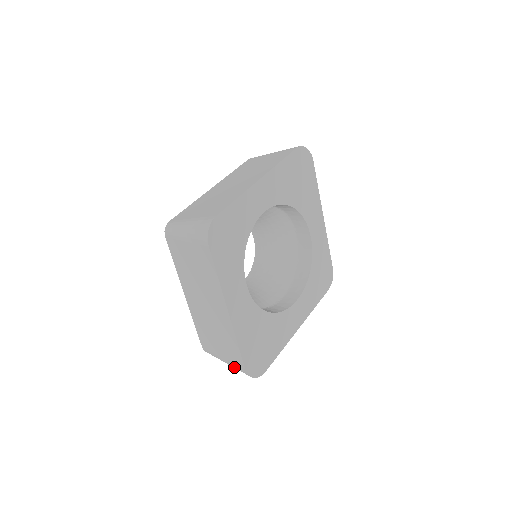
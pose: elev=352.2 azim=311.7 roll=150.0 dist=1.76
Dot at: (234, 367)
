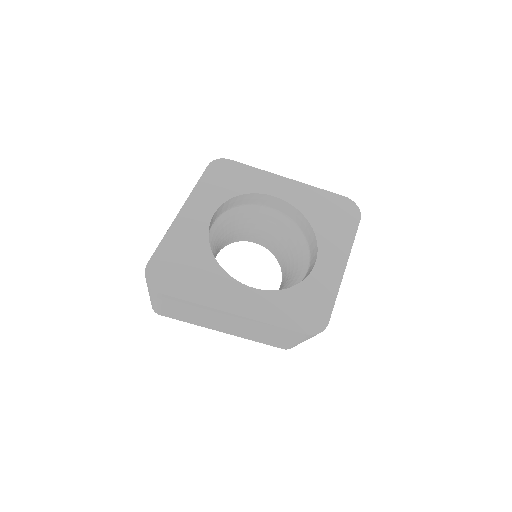
Dot at: occluded
